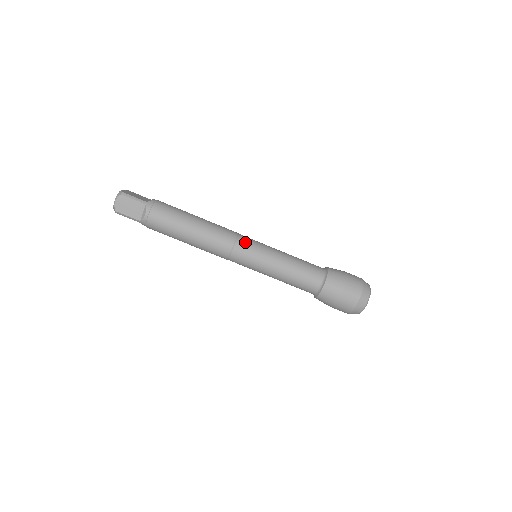
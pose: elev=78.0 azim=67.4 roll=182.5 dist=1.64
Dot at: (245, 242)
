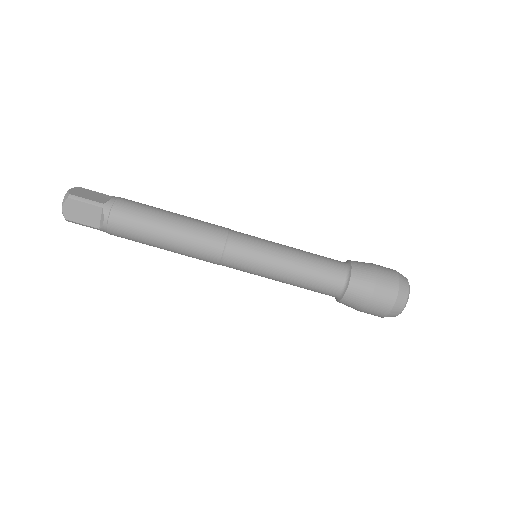
Dot at: (239, 243)
